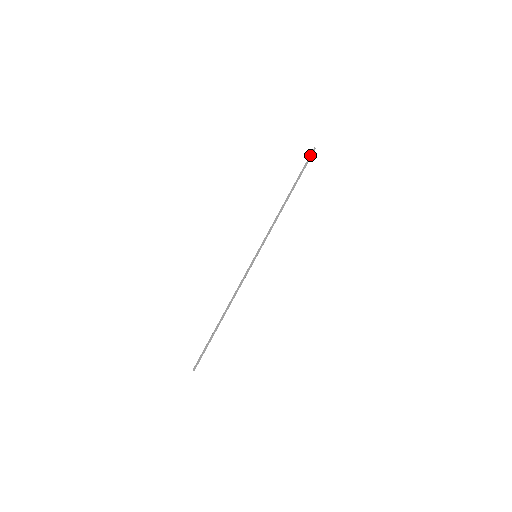
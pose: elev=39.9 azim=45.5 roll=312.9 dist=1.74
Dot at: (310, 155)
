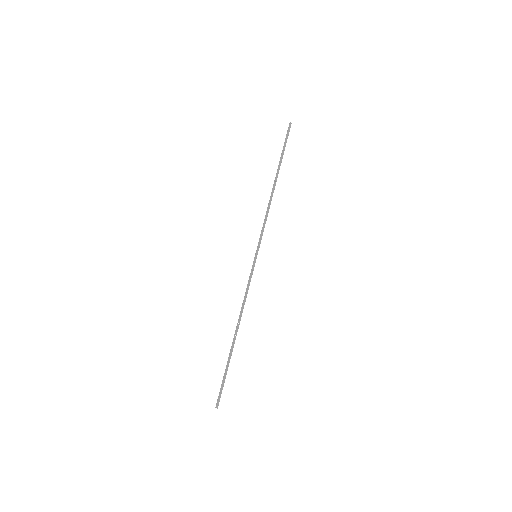
Dot at: (287, 132)
